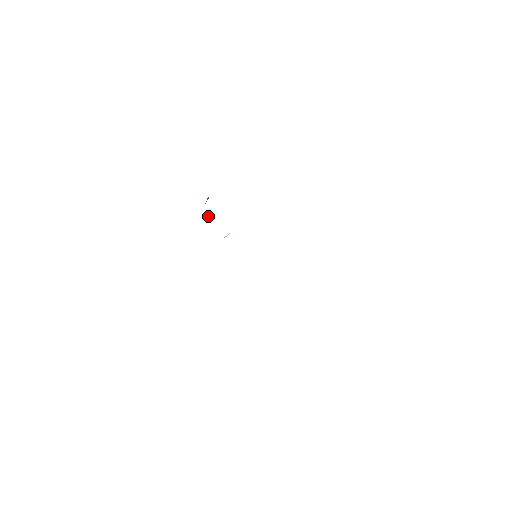
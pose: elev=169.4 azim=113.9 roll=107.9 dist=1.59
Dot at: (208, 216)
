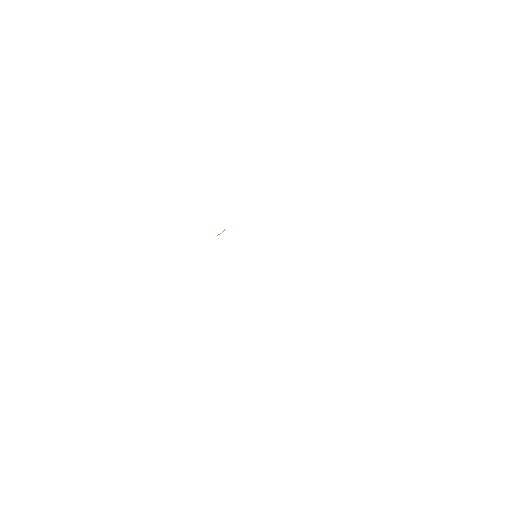
Dot at: occluded
